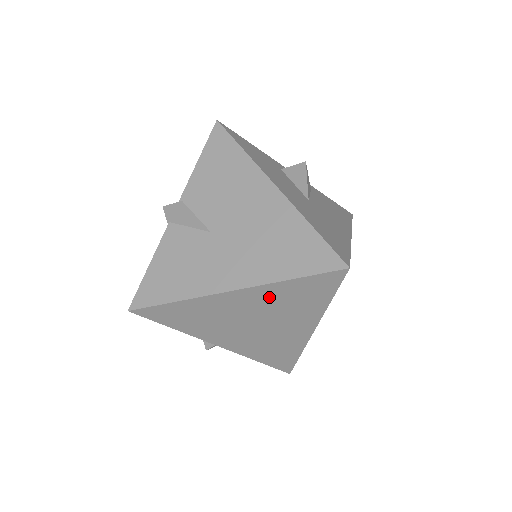
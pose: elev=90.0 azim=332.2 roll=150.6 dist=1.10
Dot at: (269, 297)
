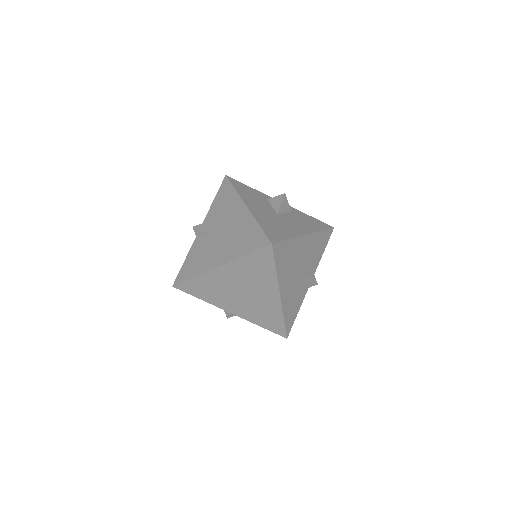
Dot at: (240, 270)
